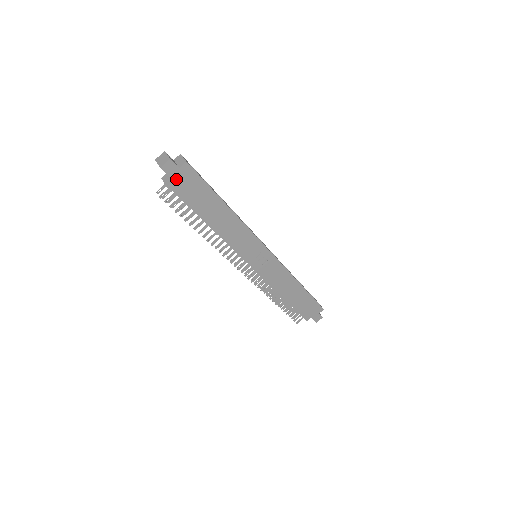
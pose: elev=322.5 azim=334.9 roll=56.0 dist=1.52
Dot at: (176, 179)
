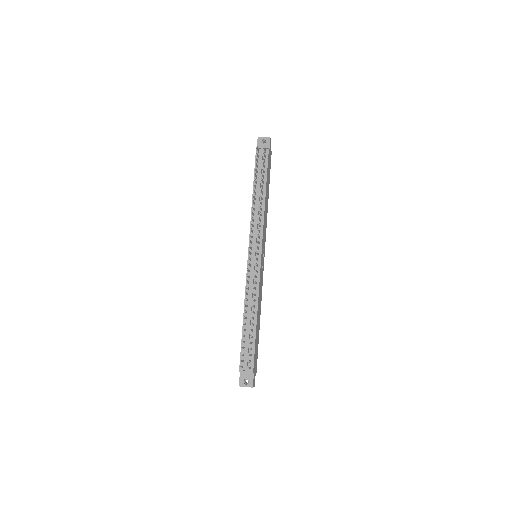
Dot at: (269, 151)
